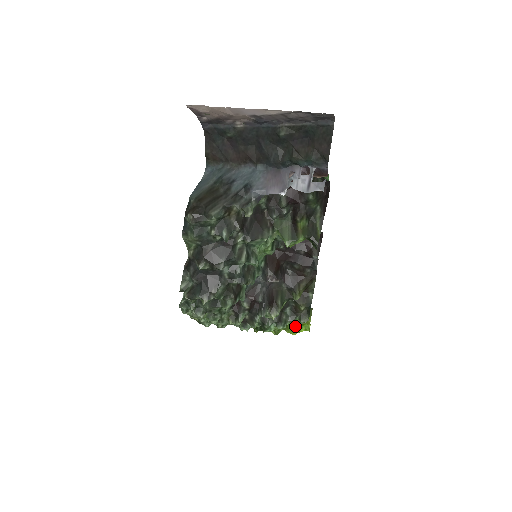
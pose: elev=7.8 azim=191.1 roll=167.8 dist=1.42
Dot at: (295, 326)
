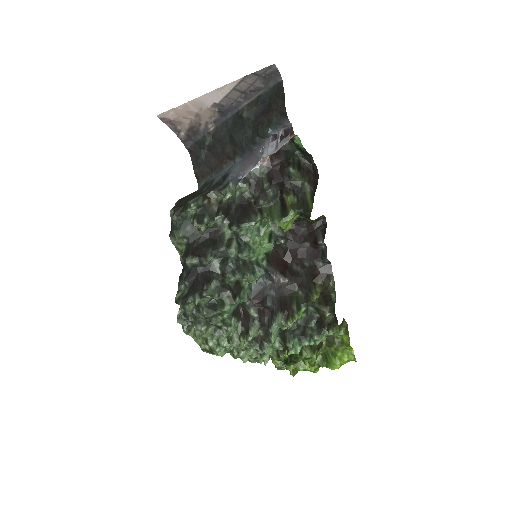
Dot at: (335, 355)
